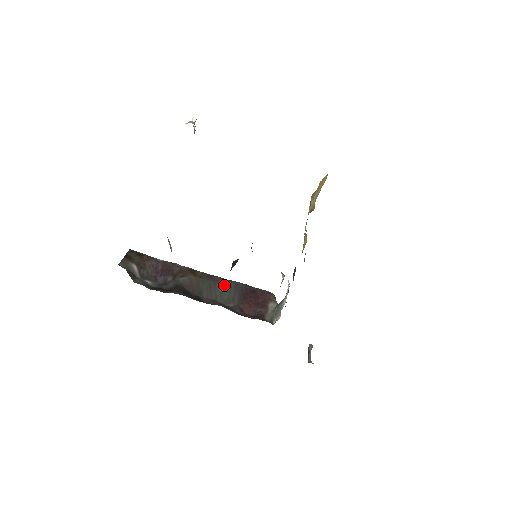
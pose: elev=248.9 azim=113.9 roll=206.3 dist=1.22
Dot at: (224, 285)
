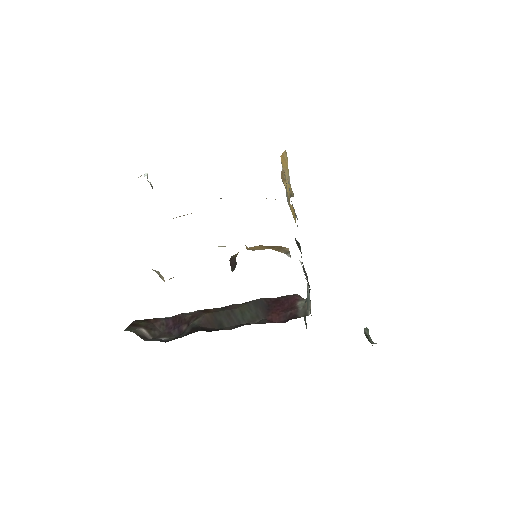
Dot at: (242, 308)
